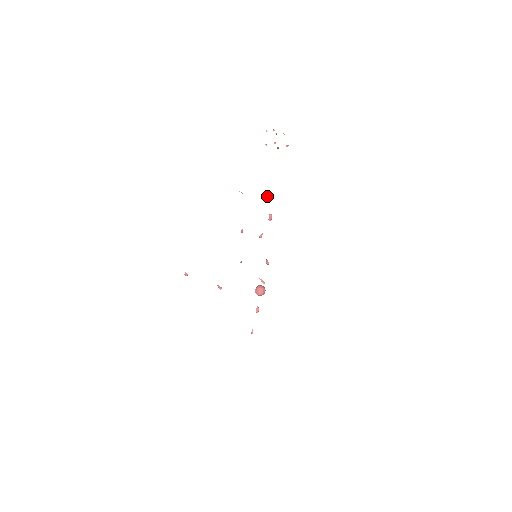
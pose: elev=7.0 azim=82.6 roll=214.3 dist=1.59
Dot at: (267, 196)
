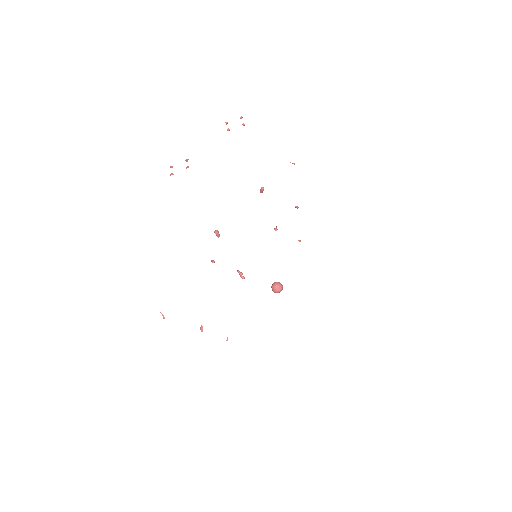
Dot at: (260, 190)
